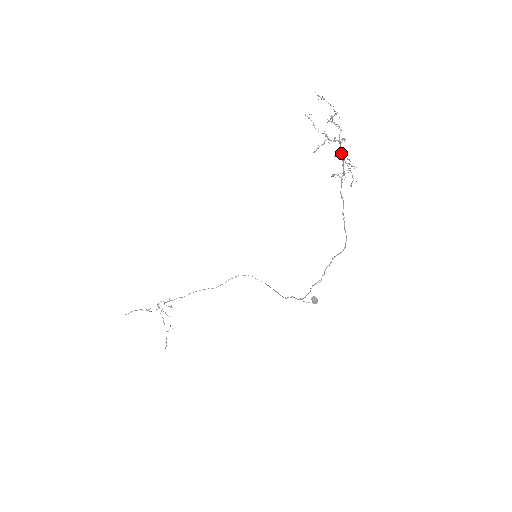
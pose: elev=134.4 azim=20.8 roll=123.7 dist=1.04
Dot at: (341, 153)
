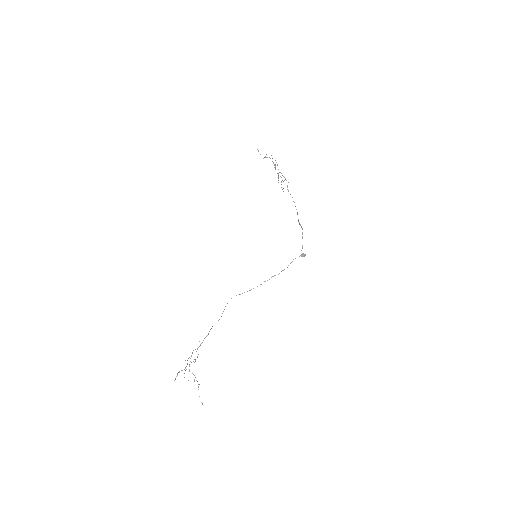
Dot at: (279, 172)
